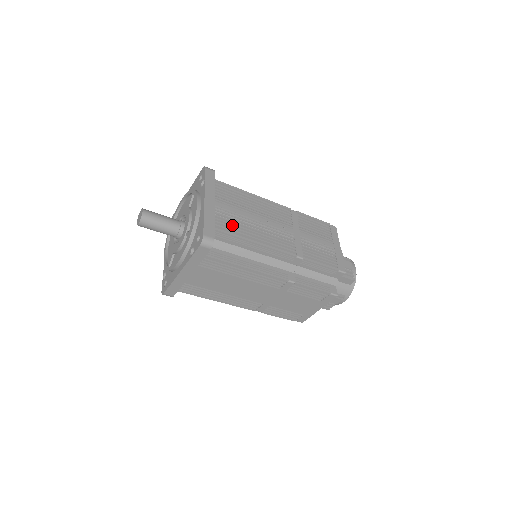
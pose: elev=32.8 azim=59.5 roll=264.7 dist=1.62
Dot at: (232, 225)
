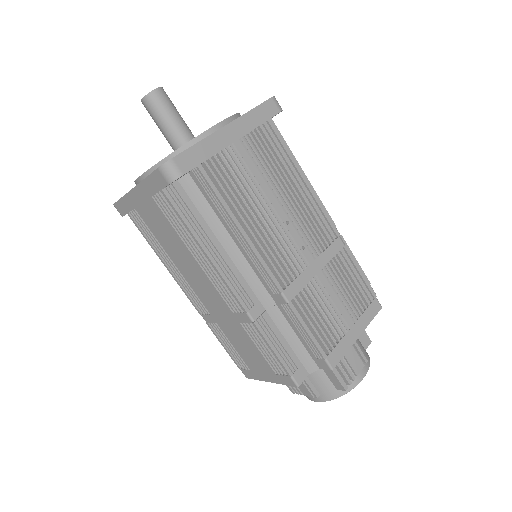
Dot at: (230, 183)
